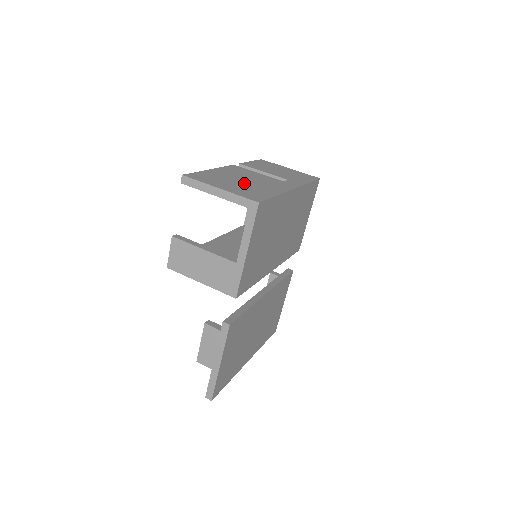
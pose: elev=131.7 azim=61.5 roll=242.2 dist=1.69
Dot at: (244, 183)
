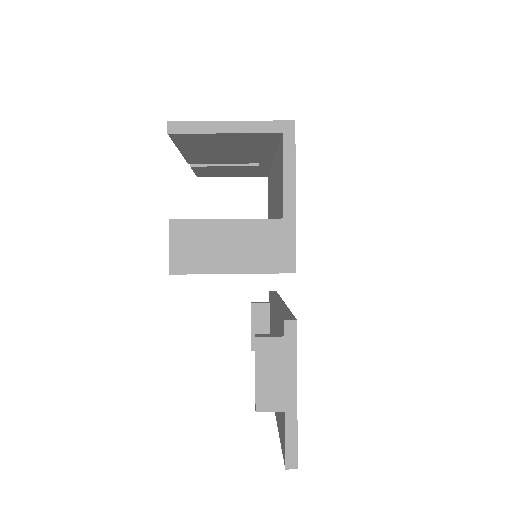
Dot at: occluded
